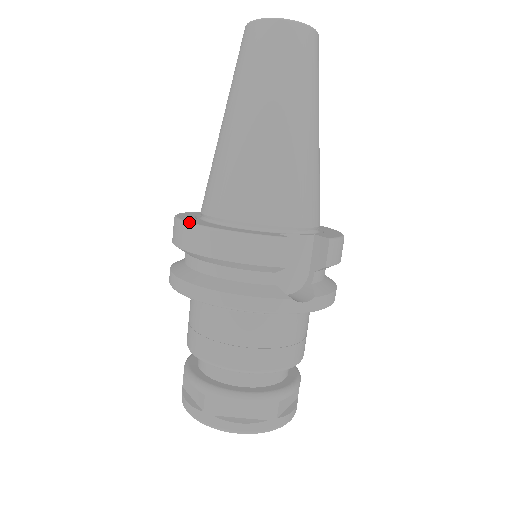
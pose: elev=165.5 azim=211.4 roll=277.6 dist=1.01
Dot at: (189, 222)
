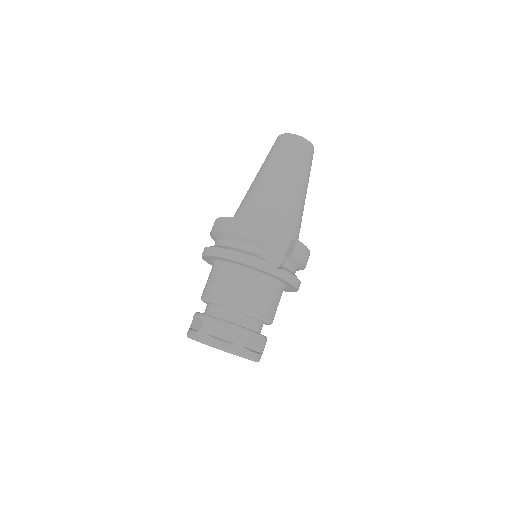
Dot at: occluded
